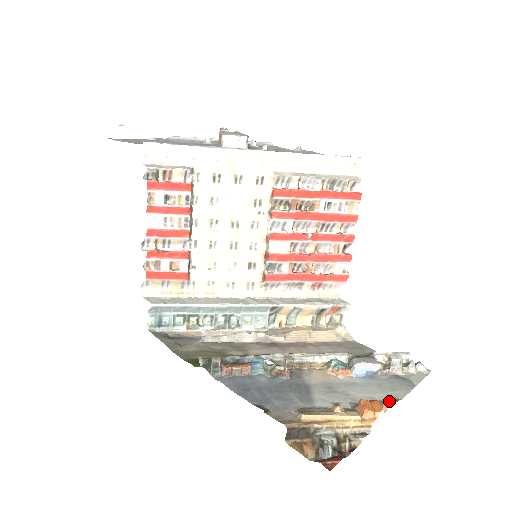
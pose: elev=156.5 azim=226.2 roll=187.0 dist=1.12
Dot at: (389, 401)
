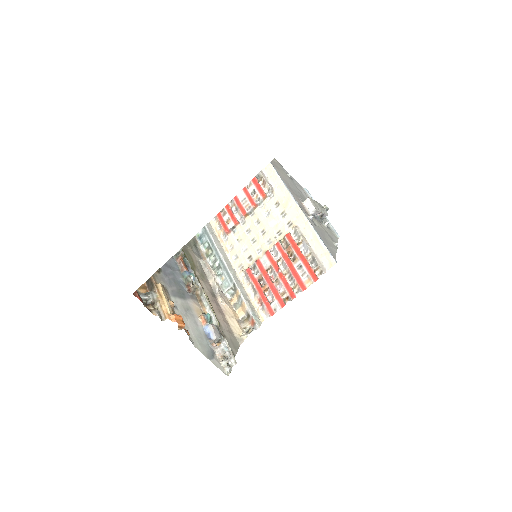
Dot at: (186, 330)
